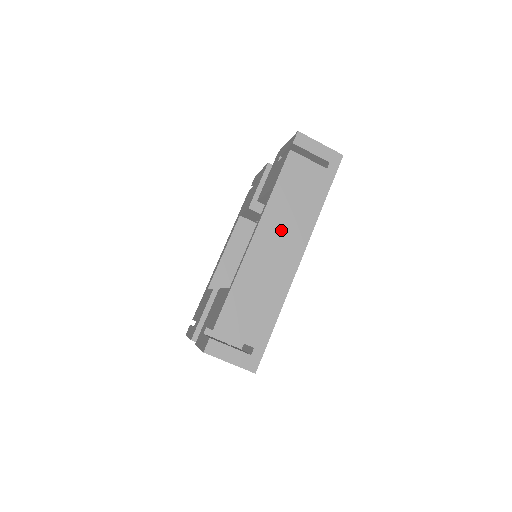
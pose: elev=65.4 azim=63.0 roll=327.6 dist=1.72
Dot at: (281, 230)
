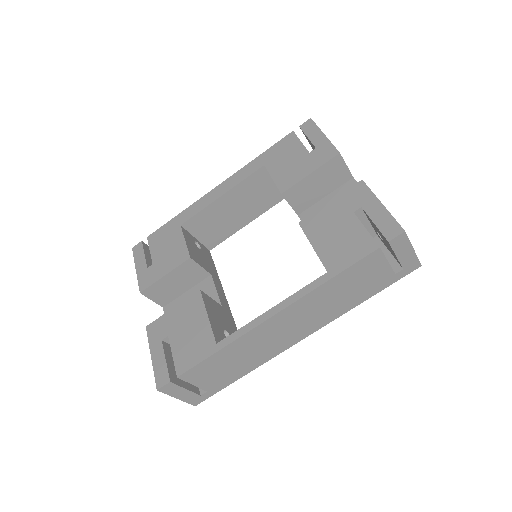
Dot at: (304, 315)
